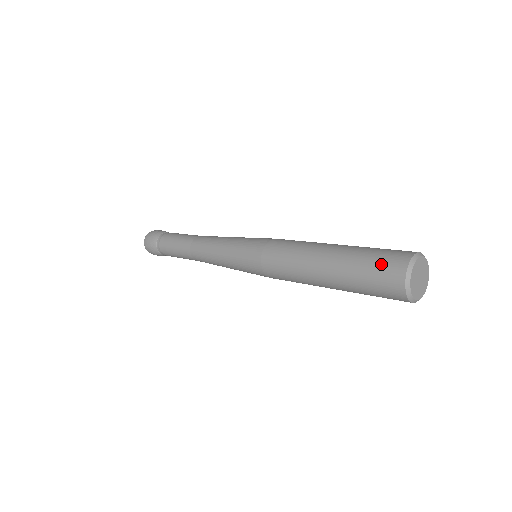
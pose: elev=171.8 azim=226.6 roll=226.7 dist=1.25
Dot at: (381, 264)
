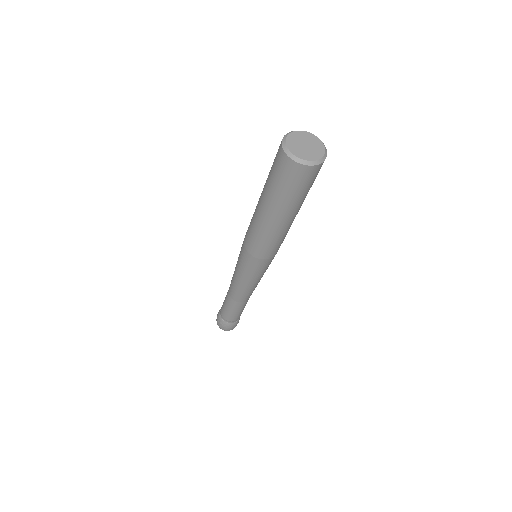
Dot at: occluded
